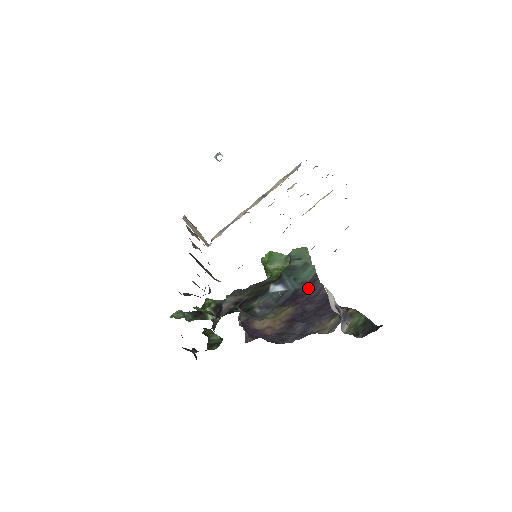
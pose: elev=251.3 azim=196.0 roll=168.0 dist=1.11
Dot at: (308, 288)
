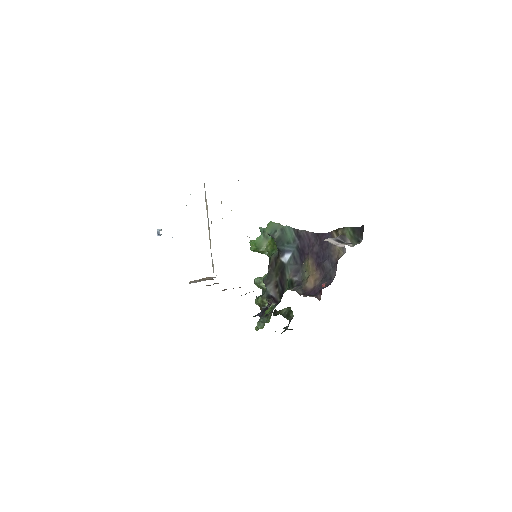
Dot at: (301, 240)
